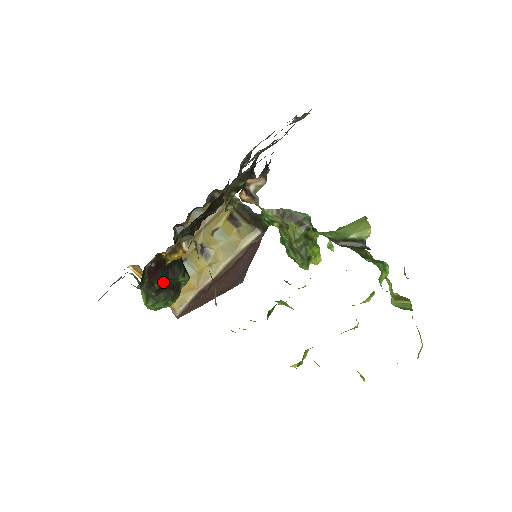
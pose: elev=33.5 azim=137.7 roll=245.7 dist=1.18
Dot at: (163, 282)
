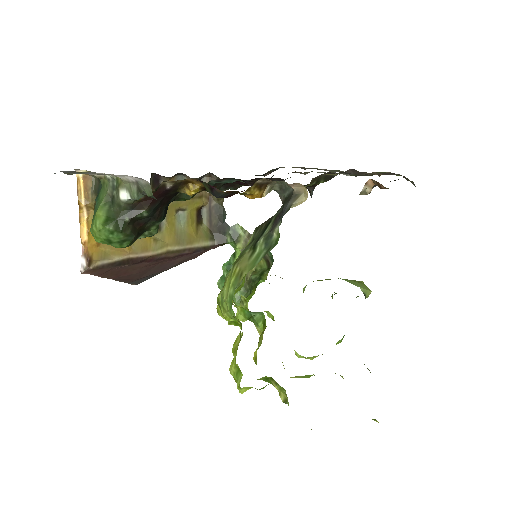
Dot at: (149, 214)
